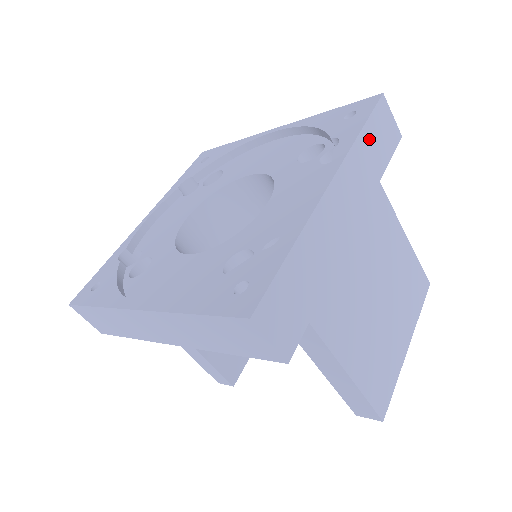
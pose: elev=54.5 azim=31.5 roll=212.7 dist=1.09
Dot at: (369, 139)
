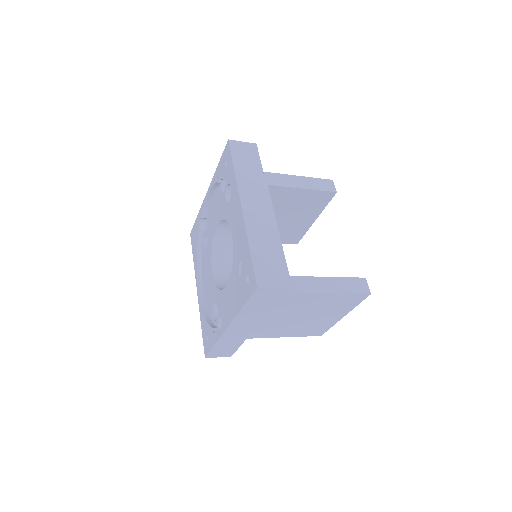
Dot at: (252, 306)
